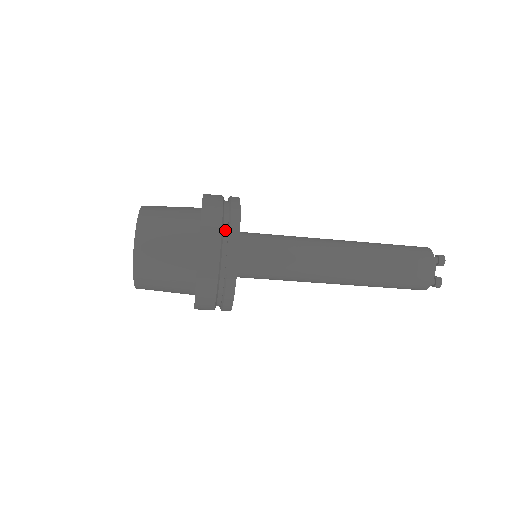
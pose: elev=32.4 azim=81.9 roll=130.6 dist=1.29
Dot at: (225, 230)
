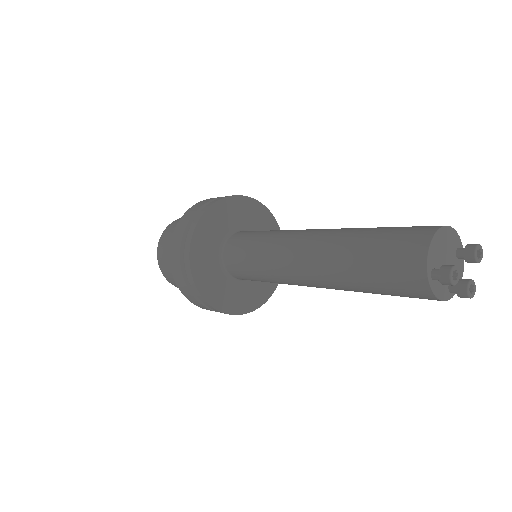
Dot at: occluded
